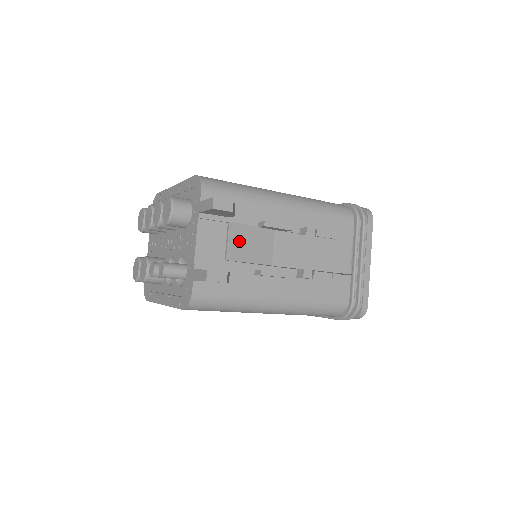
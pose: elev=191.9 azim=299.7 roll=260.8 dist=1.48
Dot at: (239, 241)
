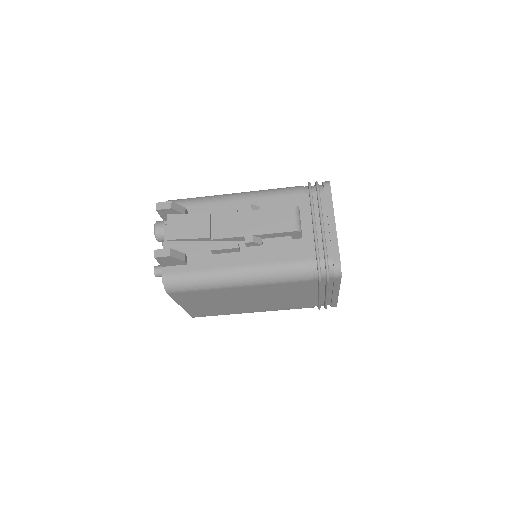
Dot at: (177, 226)
